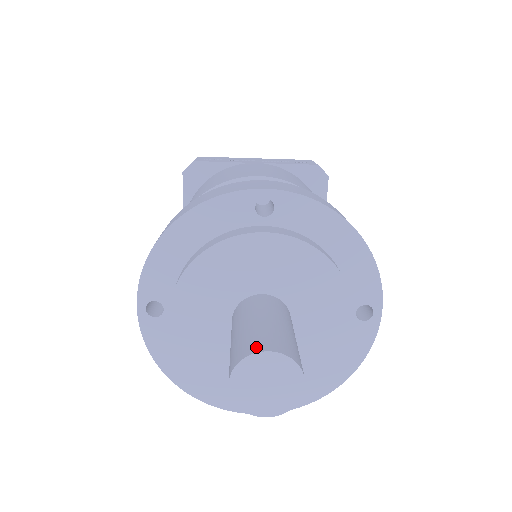
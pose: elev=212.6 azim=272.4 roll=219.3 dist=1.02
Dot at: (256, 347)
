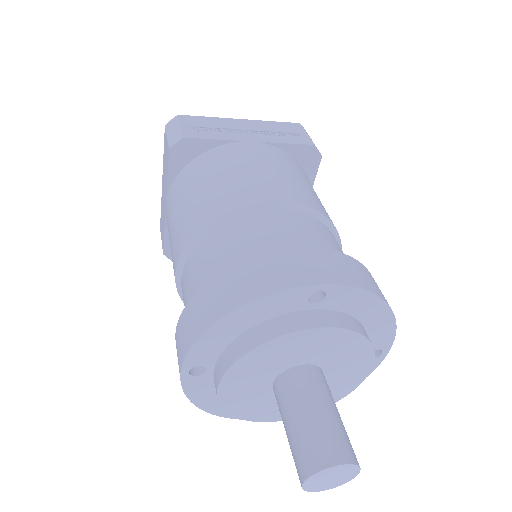
Dot at: (328, 458)
